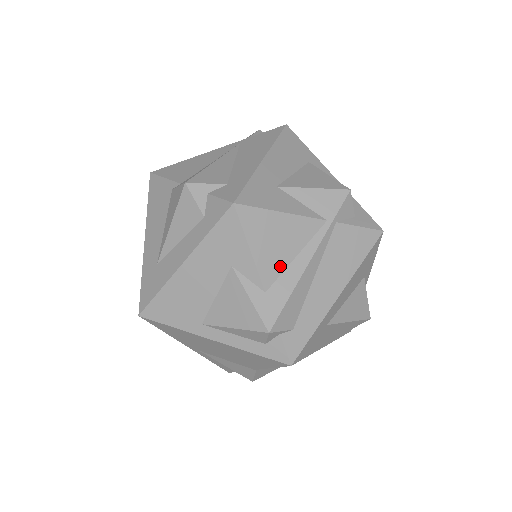
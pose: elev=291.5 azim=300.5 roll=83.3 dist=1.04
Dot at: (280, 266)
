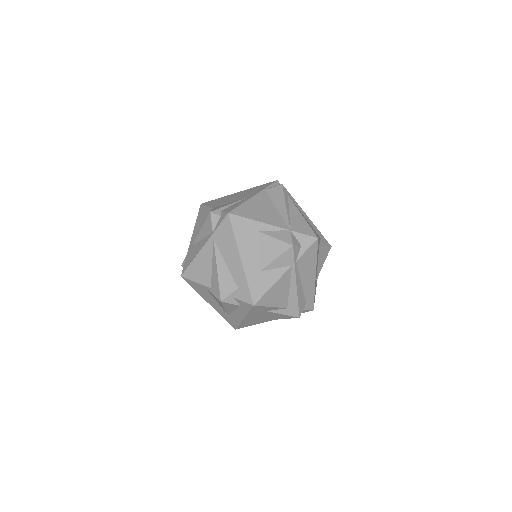
Dot at: (286, 297)
